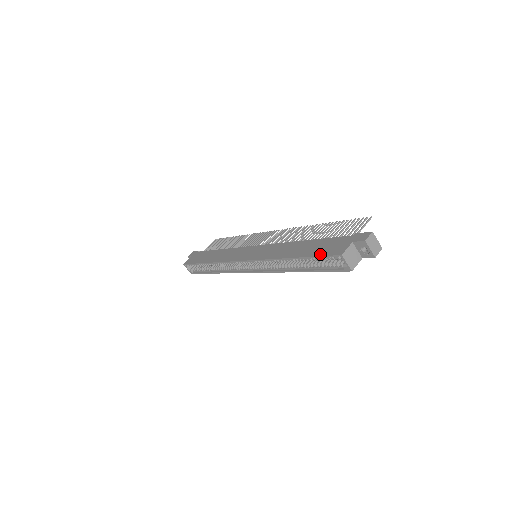
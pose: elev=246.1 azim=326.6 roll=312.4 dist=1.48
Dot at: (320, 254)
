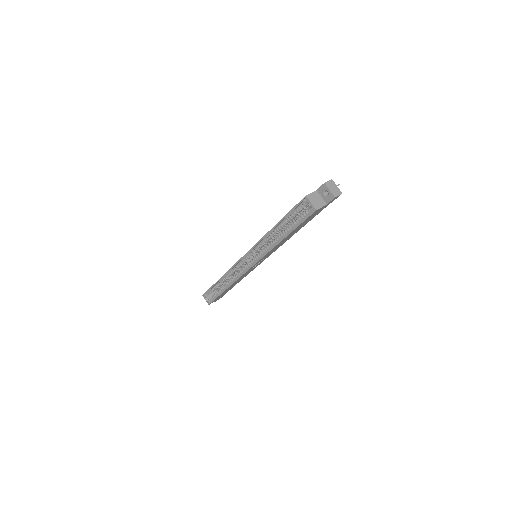
Dot at: (293, 208)
